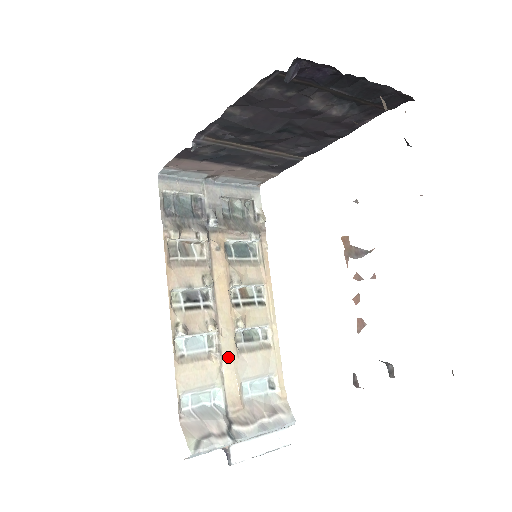
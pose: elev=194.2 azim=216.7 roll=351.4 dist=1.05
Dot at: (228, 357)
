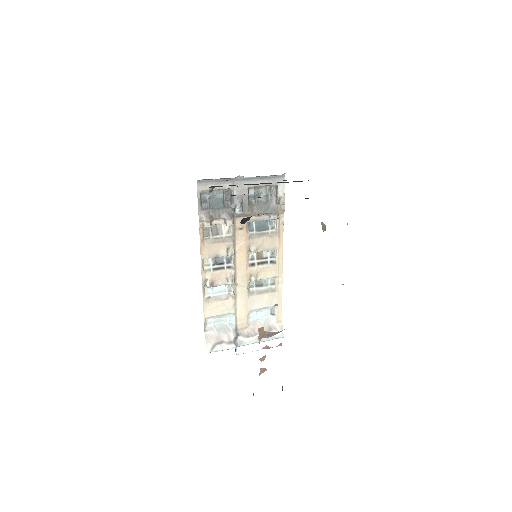
Dot at: (241, 298)
